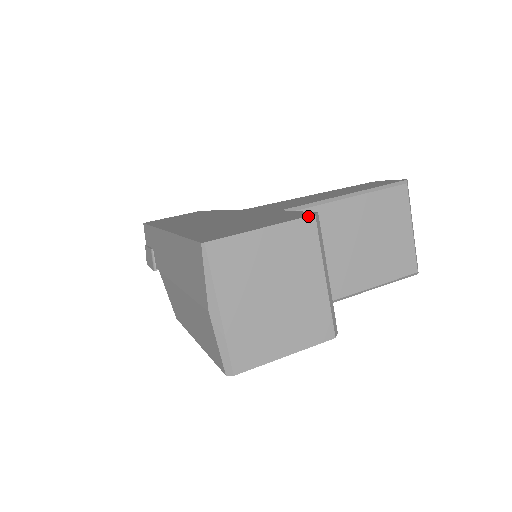
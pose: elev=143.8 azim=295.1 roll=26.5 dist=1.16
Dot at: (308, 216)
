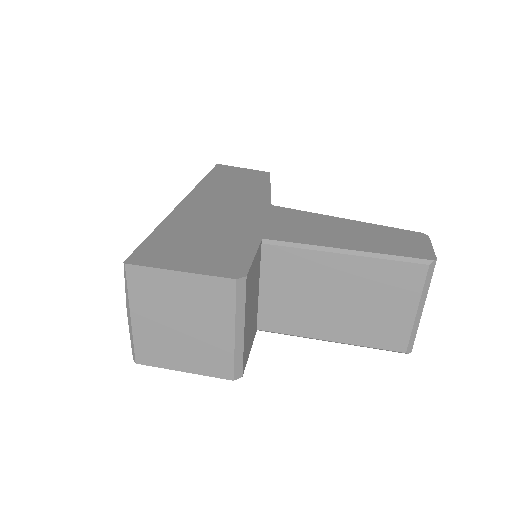
Dot at: (229, 278)
